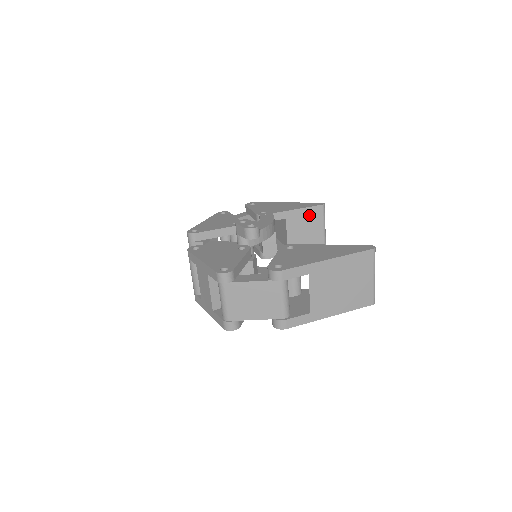
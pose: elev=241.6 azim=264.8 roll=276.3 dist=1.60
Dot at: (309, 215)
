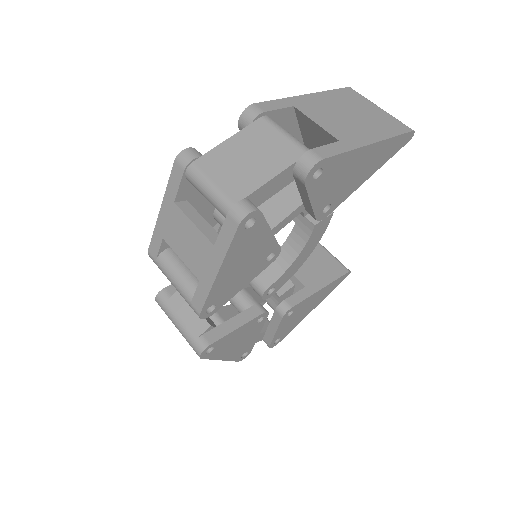
Dot at: occluded
